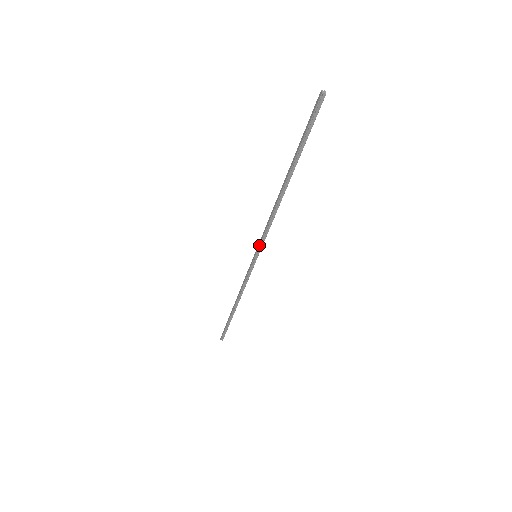
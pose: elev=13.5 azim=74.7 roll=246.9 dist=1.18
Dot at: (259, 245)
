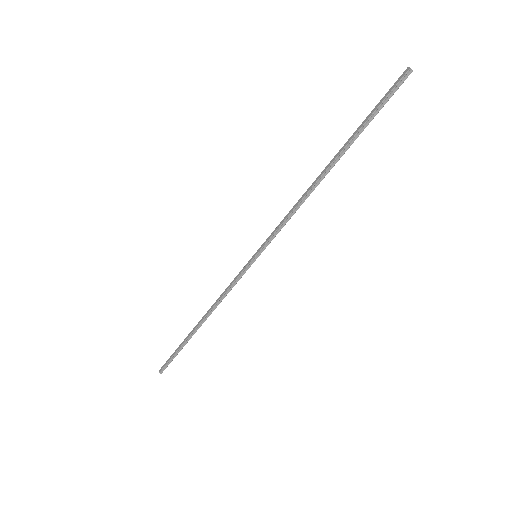
Dot at: (267, 241)
